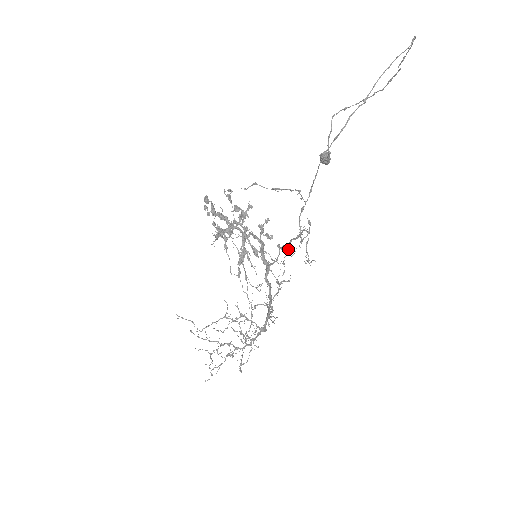
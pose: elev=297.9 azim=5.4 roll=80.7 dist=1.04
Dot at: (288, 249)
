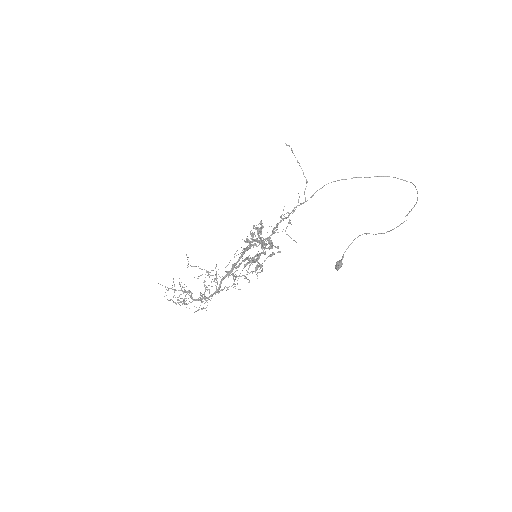
Dot at: occluded
